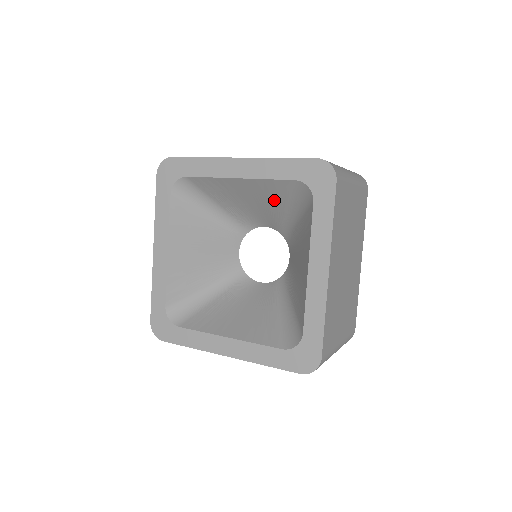
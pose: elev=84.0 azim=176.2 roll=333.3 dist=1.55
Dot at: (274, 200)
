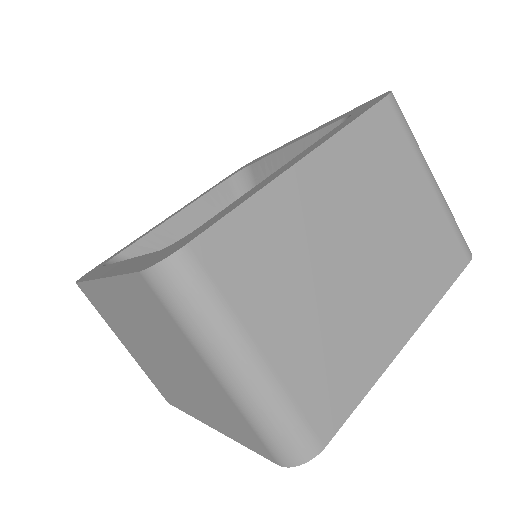
Dot at: occluded
